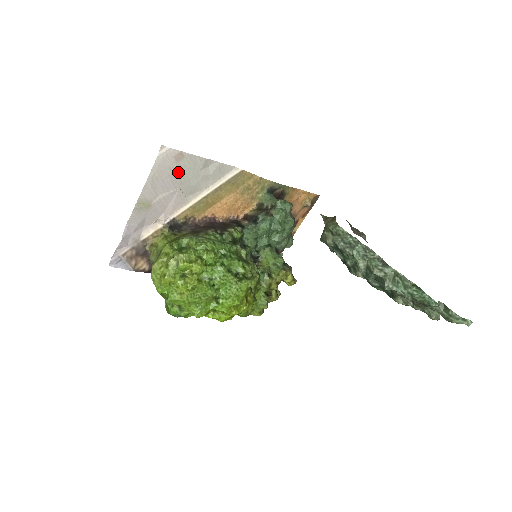
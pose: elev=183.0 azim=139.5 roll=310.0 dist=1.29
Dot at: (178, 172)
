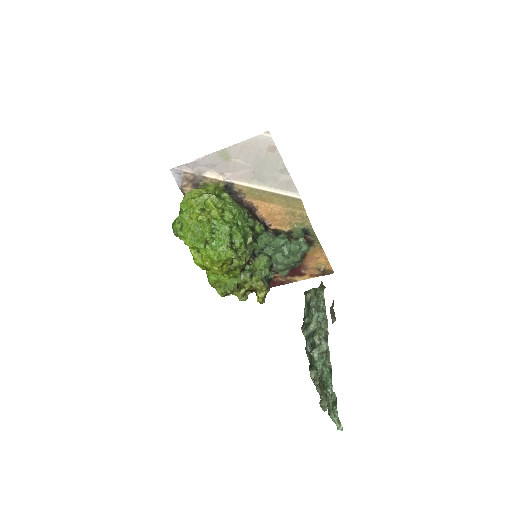
Dot at: (263, 157)
